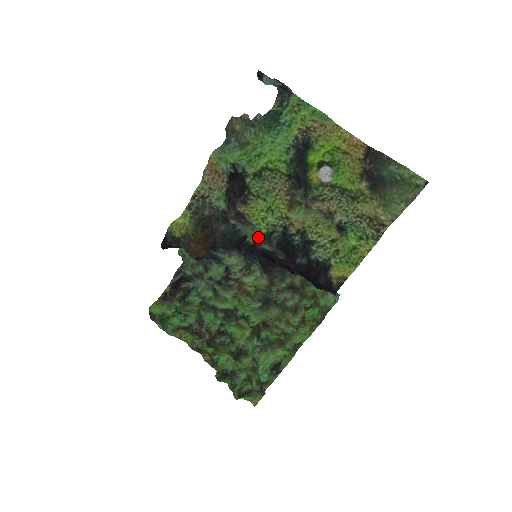
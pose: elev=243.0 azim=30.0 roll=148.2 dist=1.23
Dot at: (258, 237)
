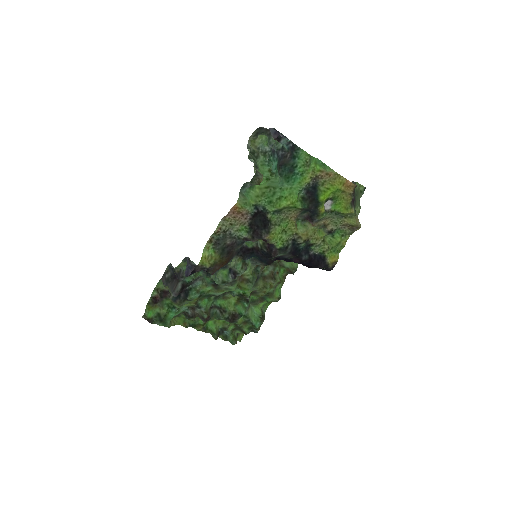
Dot at: (265, 247)
